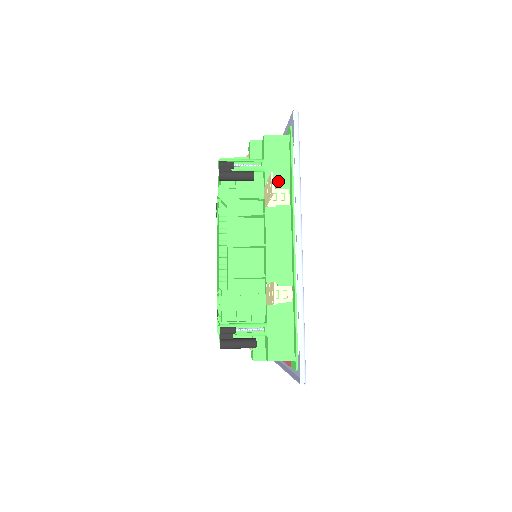
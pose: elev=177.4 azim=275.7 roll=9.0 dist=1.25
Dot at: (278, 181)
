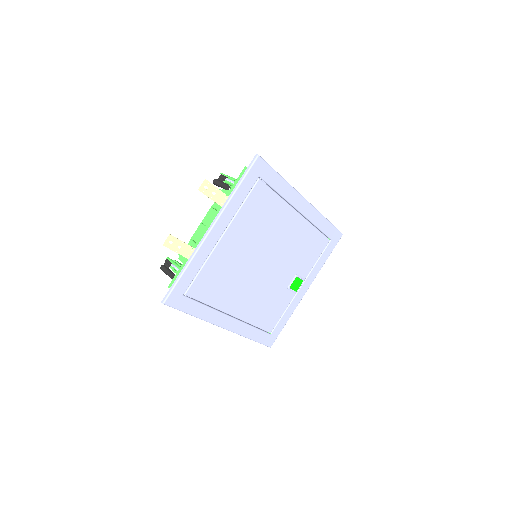
Dot at: occluded
